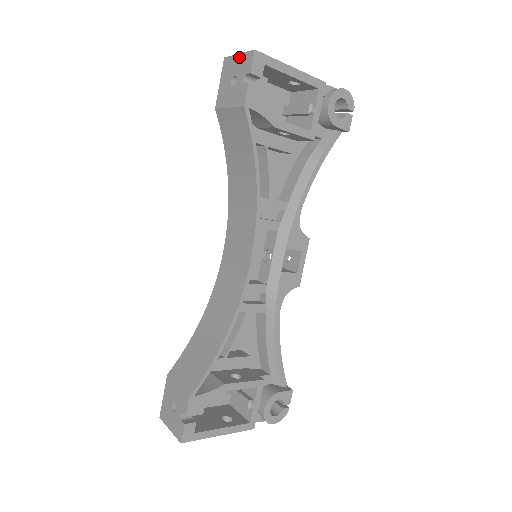
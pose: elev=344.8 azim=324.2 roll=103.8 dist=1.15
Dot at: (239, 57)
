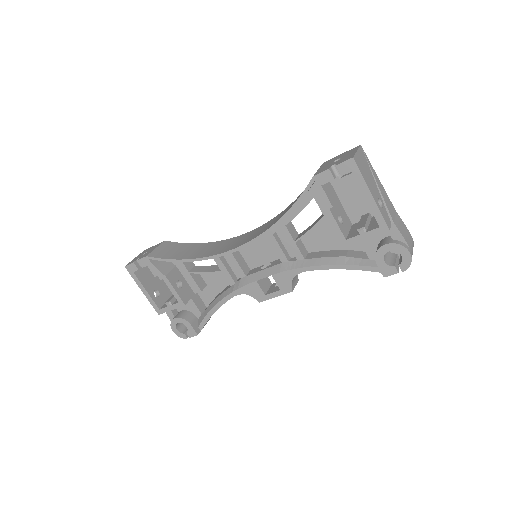
Dot at: (354, 152)
